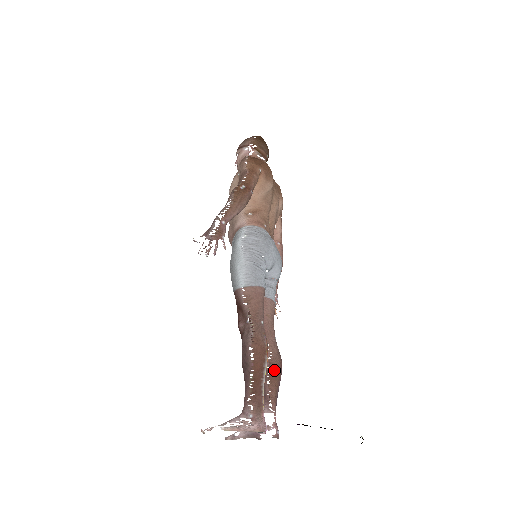
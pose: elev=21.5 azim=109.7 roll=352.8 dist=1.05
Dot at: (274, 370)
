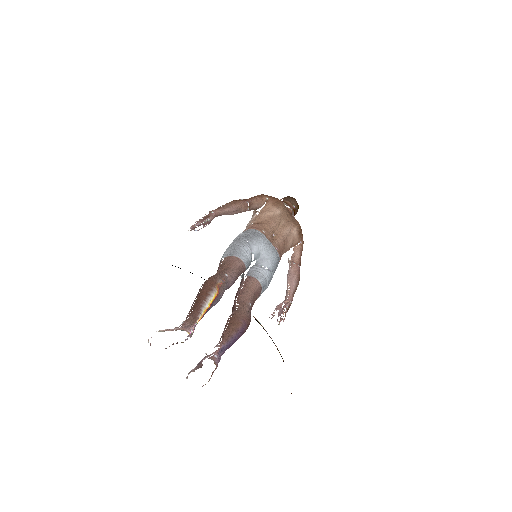
Dot at: (234, 318)
